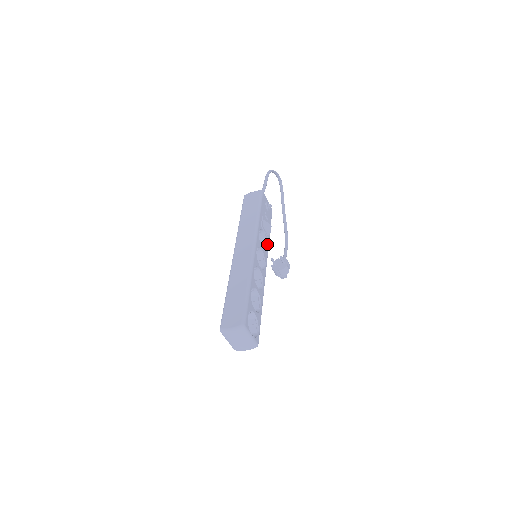
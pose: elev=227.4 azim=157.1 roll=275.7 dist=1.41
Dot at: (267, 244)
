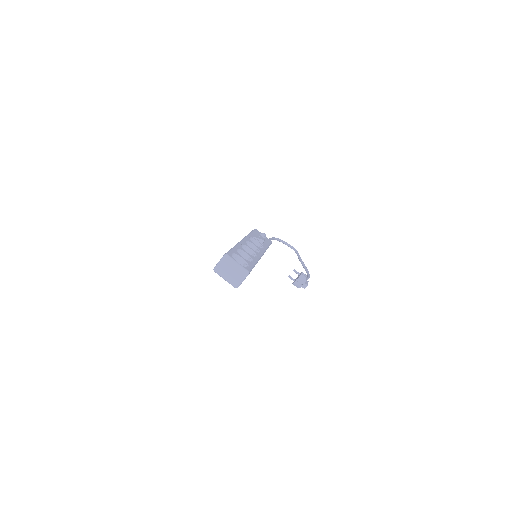
Dot at: (263, 247)
